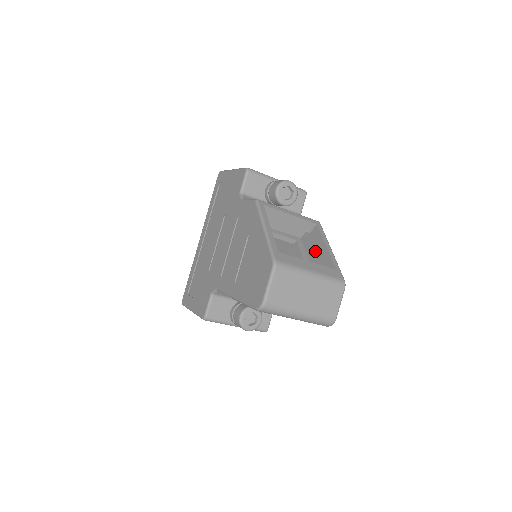
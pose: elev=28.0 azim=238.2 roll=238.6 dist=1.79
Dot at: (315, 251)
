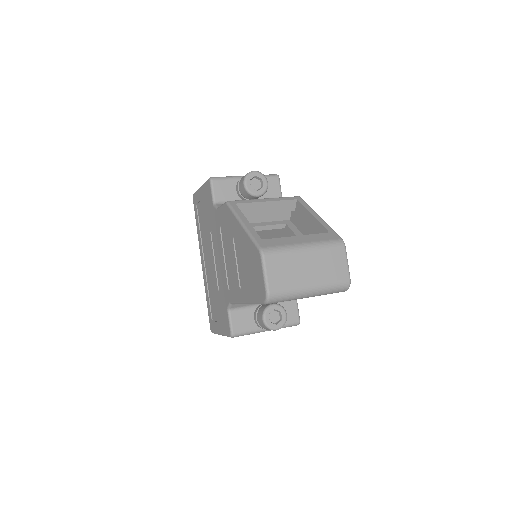
Dot at: (306, 225)
